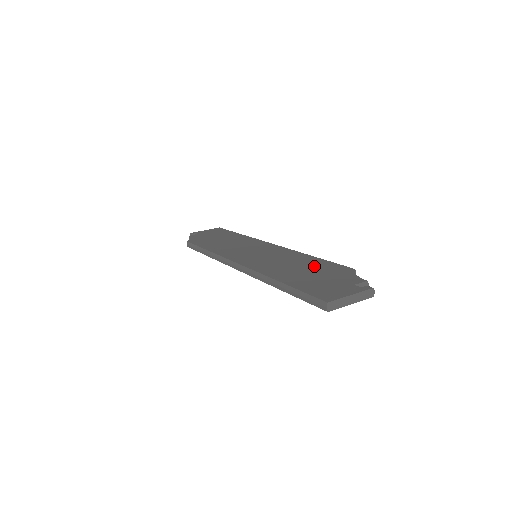
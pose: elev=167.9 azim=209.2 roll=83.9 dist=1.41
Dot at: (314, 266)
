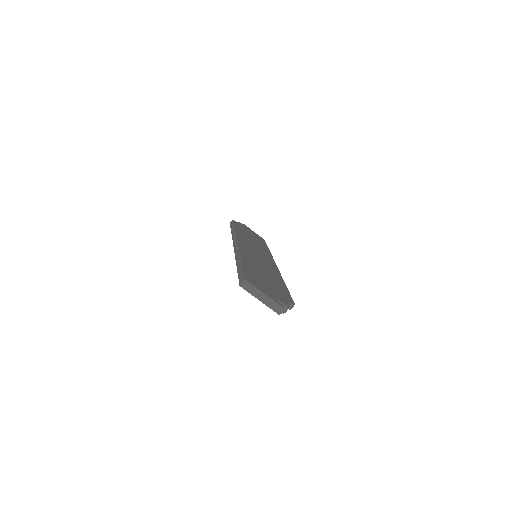
Dot at: (275, 282)
